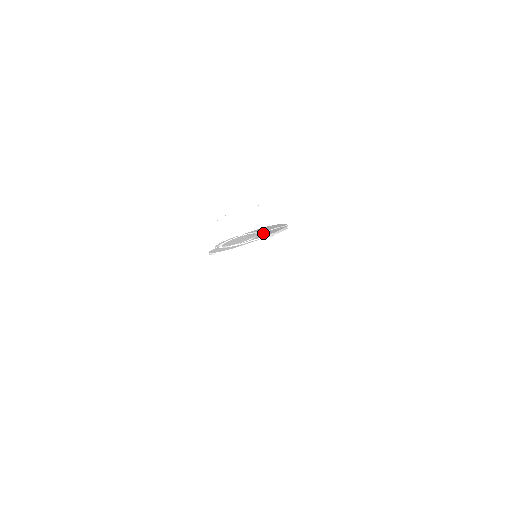
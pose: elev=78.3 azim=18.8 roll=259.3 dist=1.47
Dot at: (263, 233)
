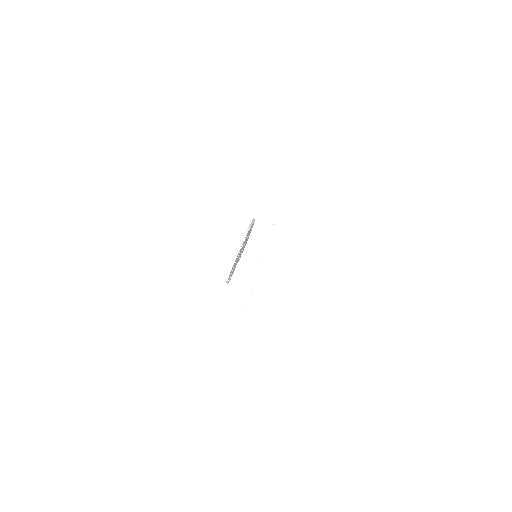
Dot at: occluded
